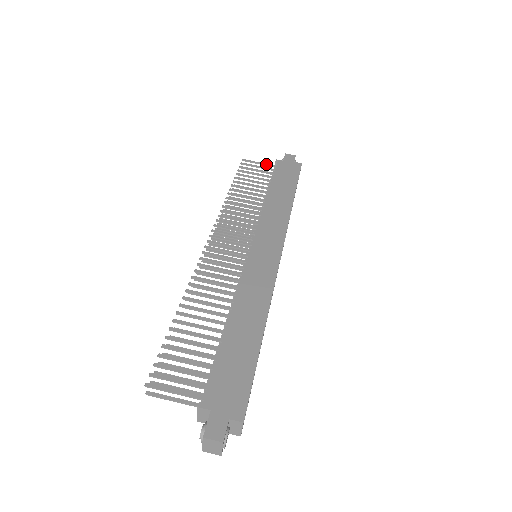
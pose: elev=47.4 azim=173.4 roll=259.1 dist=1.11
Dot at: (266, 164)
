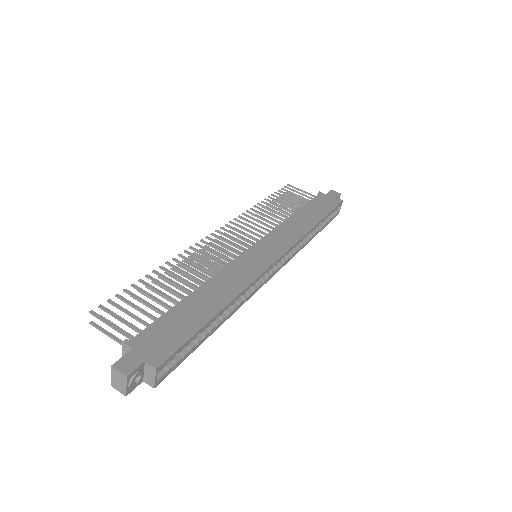
Dot at: (308, 193)
